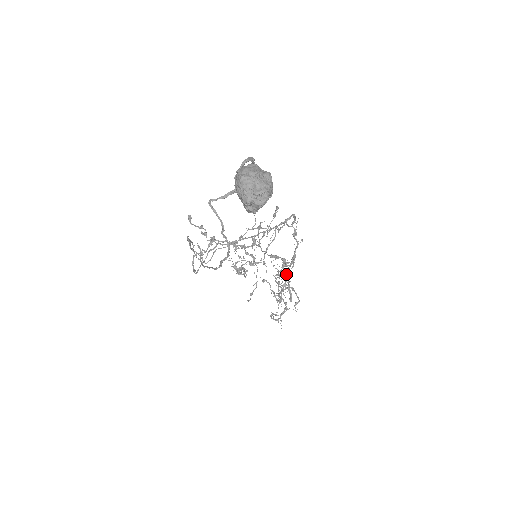
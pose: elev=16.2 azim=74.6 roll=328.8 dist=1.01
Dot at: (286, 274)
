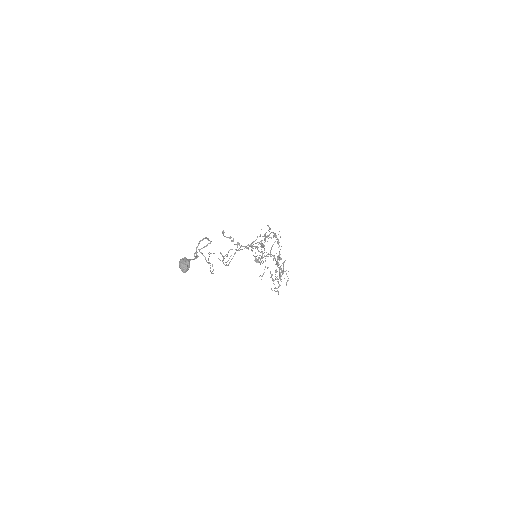
Dot at: (284, 262)
